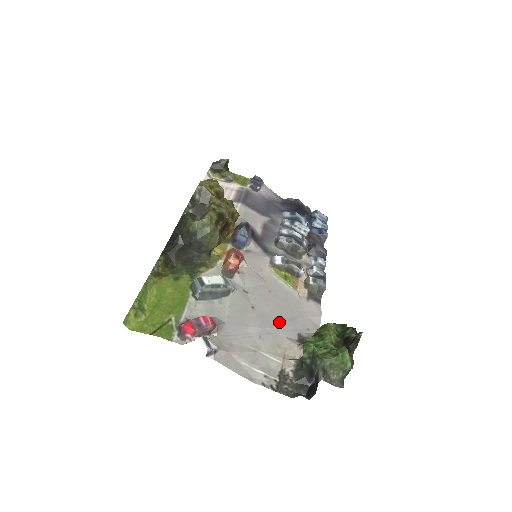
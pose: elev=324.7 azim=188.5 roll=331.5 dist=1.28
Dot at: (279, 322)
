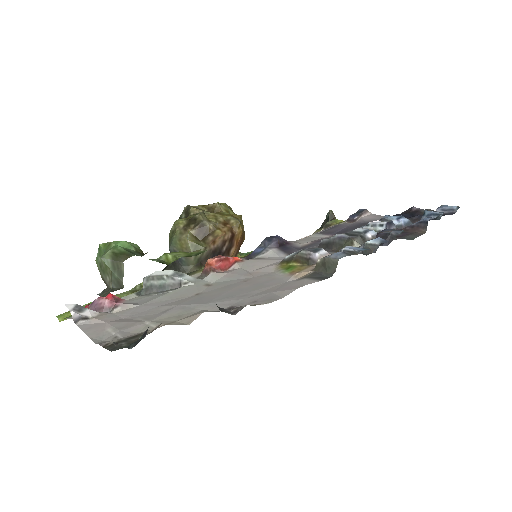
Dot at: (214, 300)
